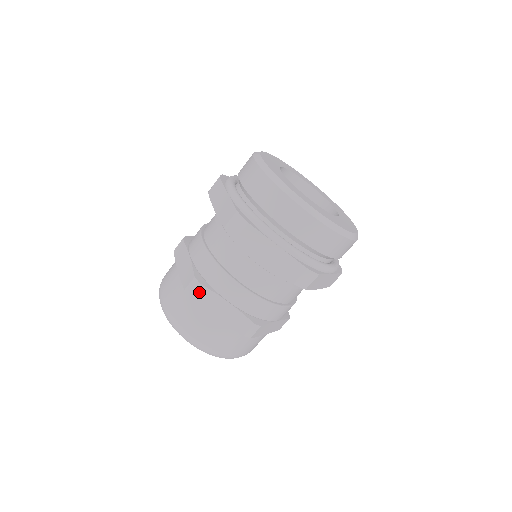
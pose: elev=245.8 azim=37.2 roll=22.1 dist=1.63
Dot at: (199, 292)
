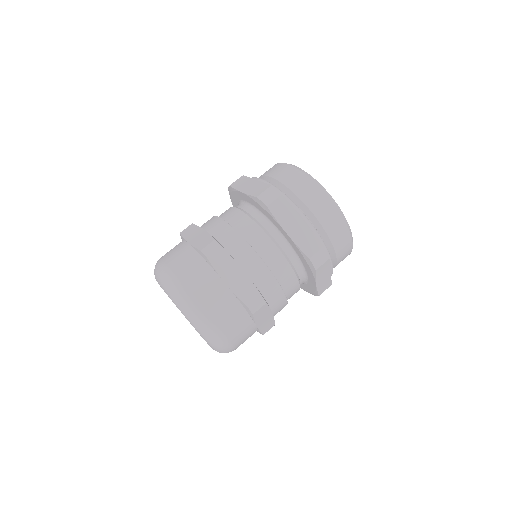
Dot at: (188, 229)
